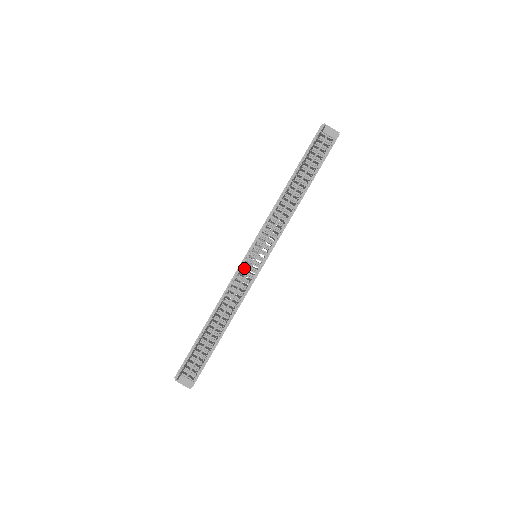
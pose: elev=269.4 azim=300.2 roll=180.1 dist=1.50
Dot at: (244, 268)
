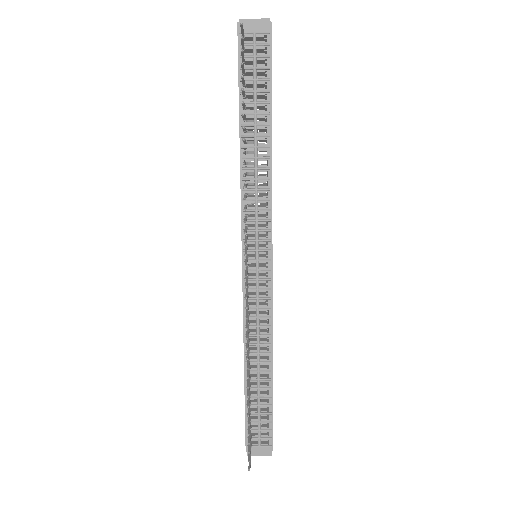
Dot at: occluded
